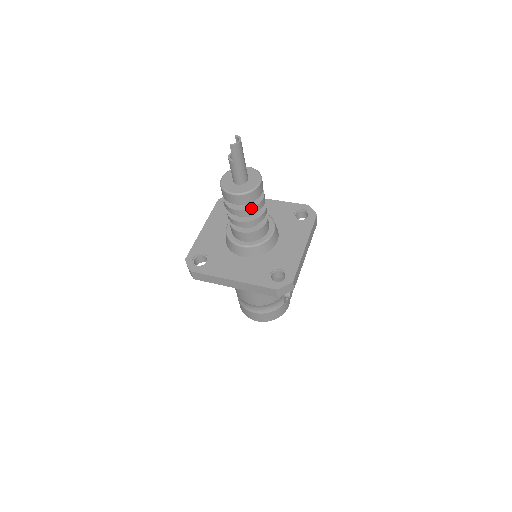
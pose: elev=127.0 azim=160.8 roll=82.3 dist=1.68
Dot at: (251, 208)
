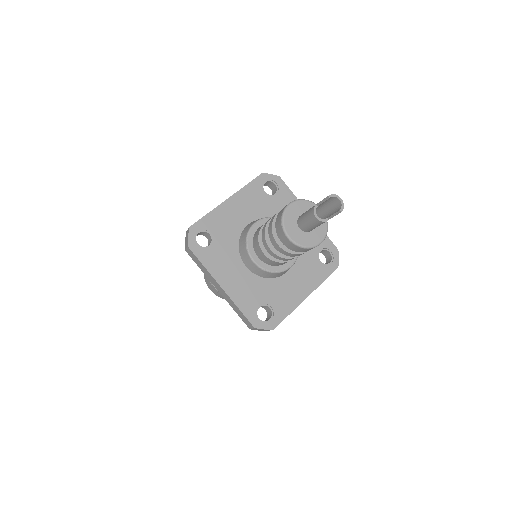
Dot at: occluded
